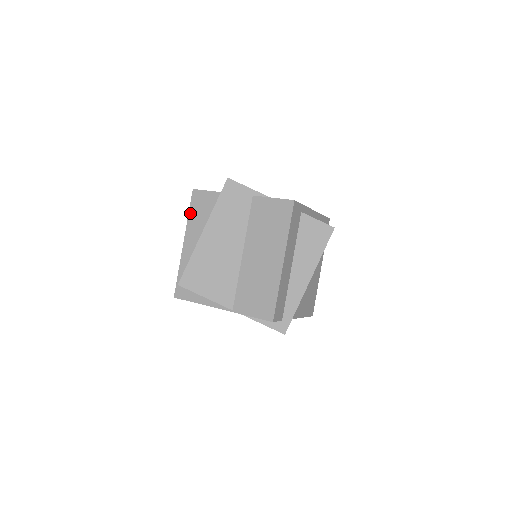
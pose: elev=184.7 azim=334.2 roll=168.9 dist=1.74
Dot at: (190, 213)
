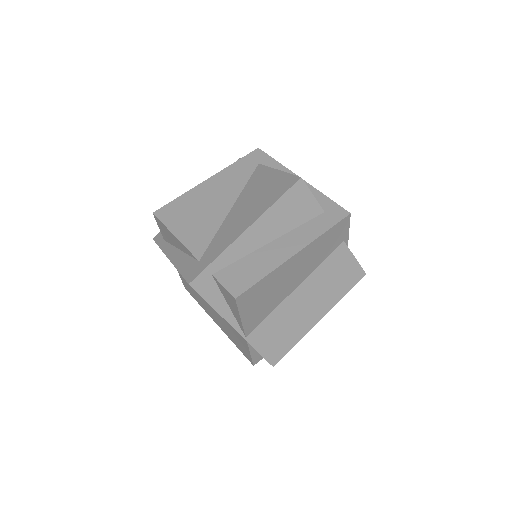
Dot at: (279, 202)
